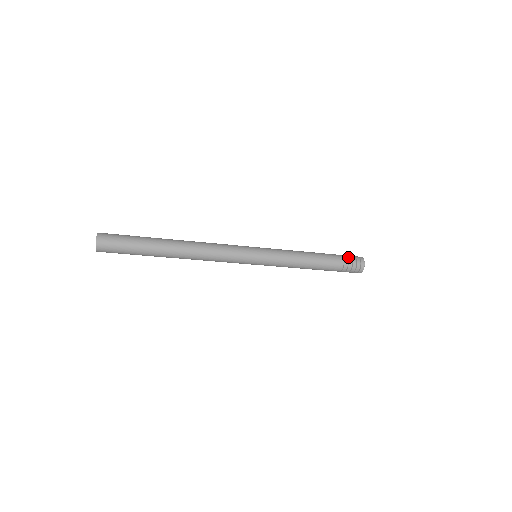
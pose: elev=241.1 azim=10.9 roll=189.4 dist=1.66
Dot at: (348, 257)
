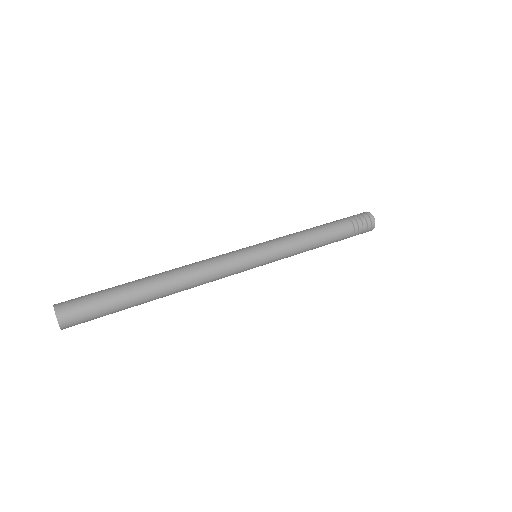
Dot at: (350, 216)
